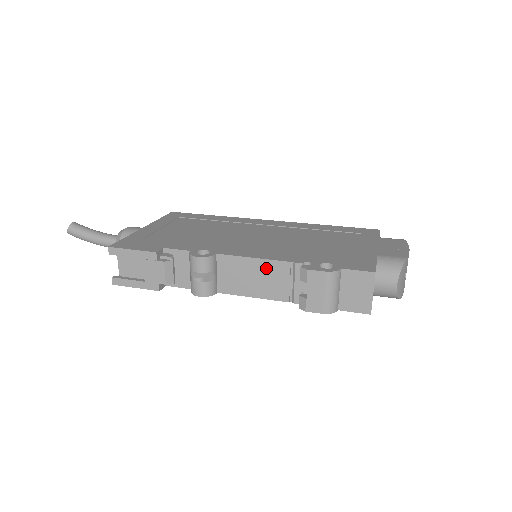
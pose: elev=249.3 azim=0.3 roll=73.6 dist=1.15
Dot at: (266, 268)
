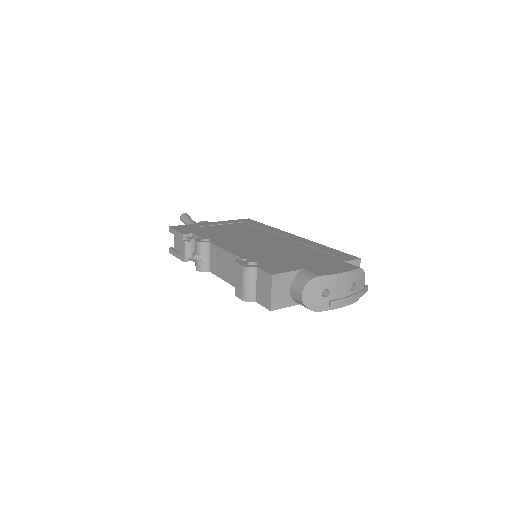
Dot at: (228, 258)
